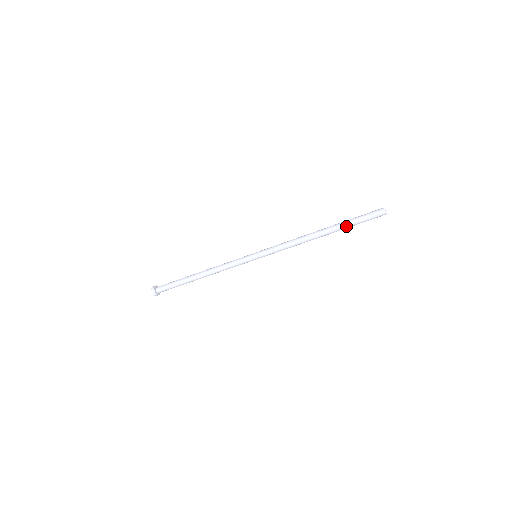
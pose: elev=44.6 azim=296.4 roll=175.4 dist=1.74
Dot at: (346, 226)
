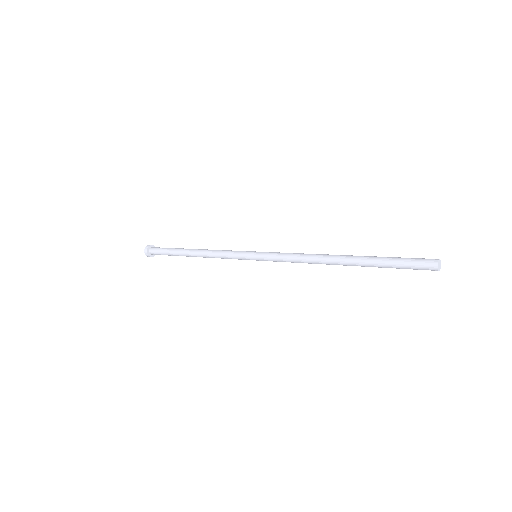
Dot at: occluded
